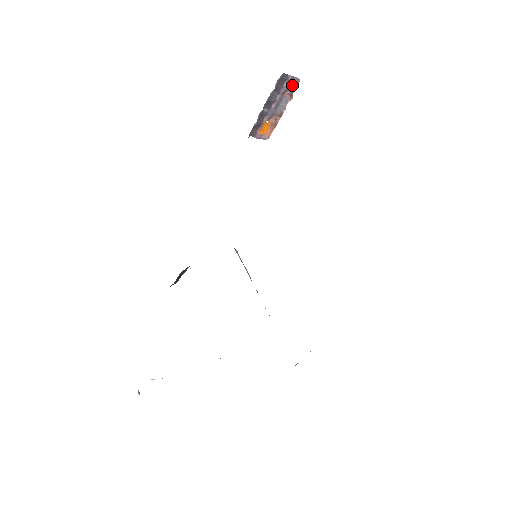
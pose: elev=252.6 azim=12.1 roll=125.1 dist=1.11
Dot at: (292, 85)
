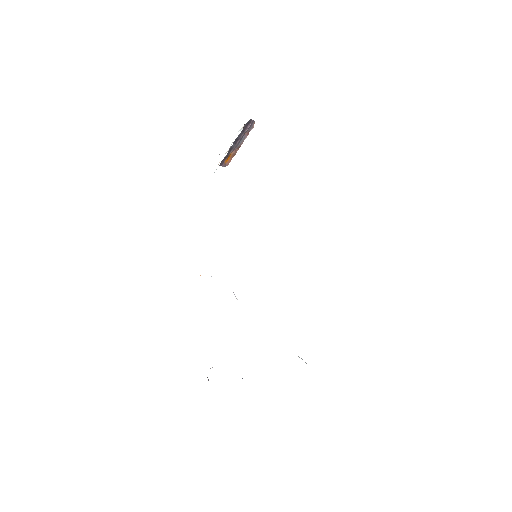
Dot at: (251, 126)
